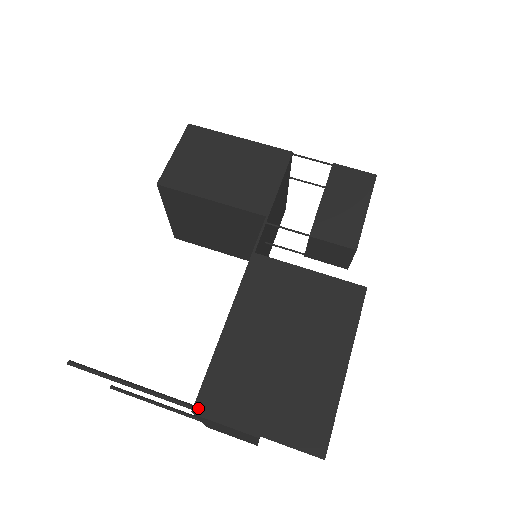
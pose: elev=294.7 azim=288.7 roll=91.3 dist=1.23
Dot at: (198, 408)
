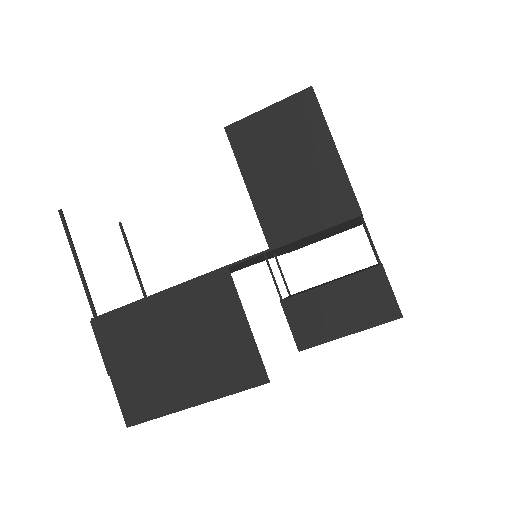
Dot at: (95, 321)
